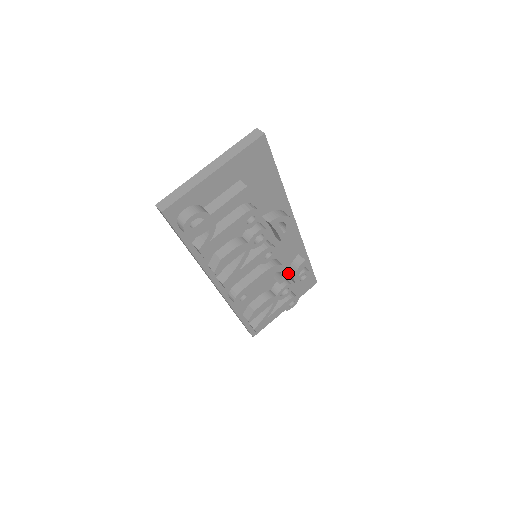
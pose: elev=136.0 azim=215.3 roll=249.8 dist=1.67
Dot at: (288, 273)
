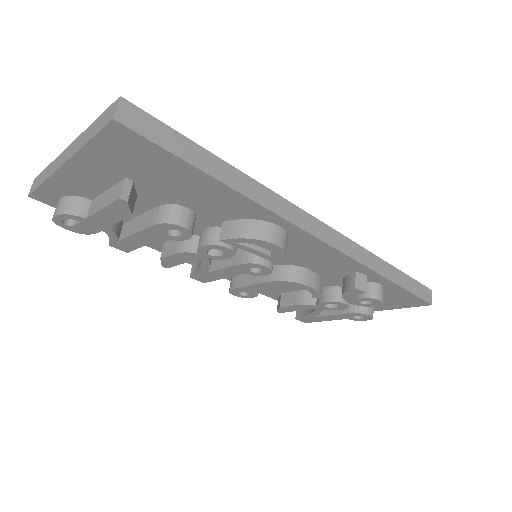
Dot at: occluded
